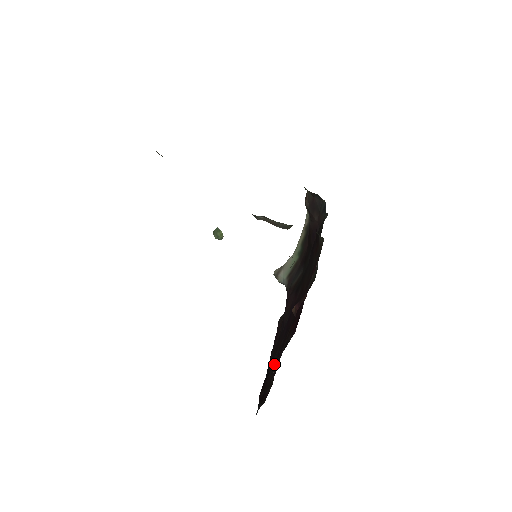
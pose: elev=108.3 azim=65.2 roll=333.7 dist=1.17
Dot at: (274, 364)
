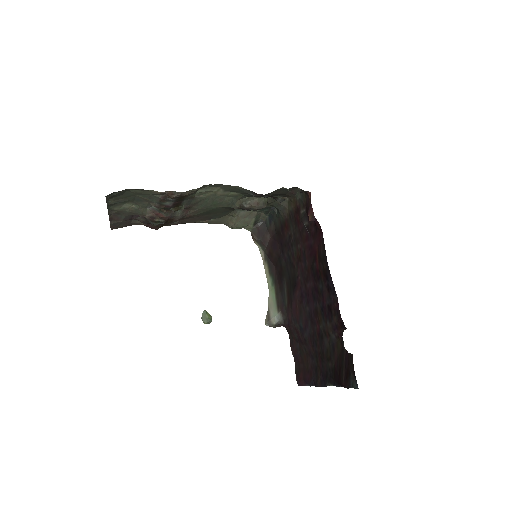
Dot at: (329, 333)
